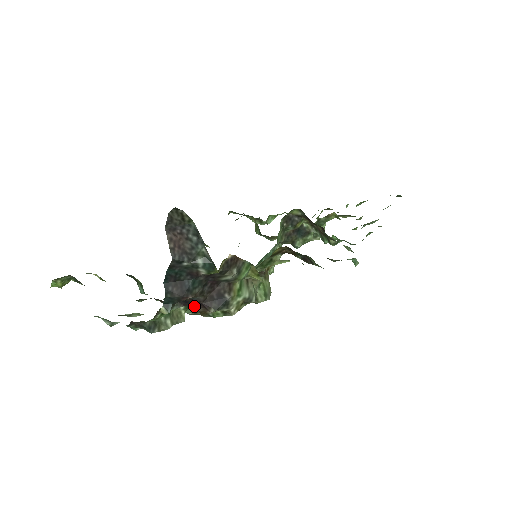
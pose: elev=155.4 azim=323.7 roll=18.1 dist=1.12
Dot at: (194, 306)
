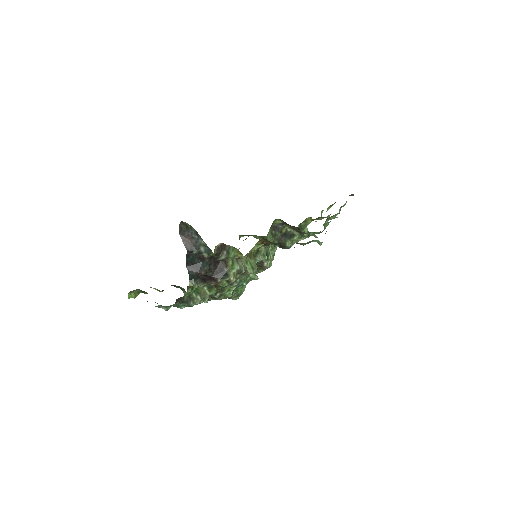
Dot at: (210, 282)
